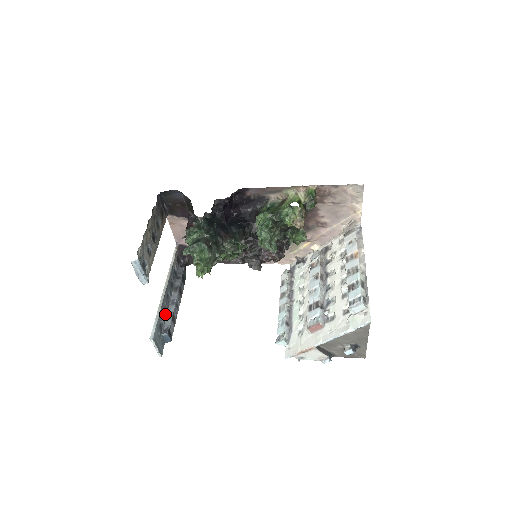
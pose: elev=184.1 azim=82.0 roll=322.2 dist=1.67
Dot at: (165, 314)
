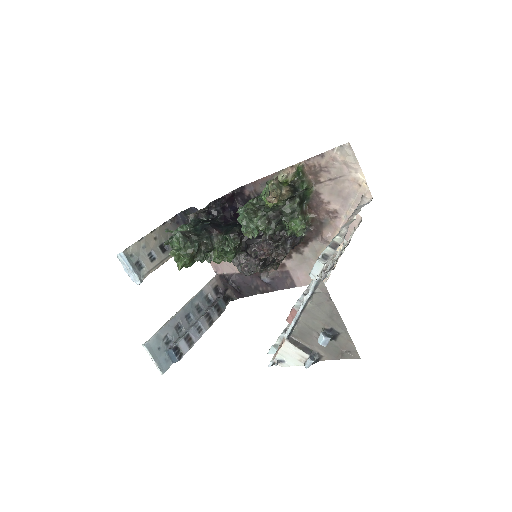
Dot at: (180, 333)
